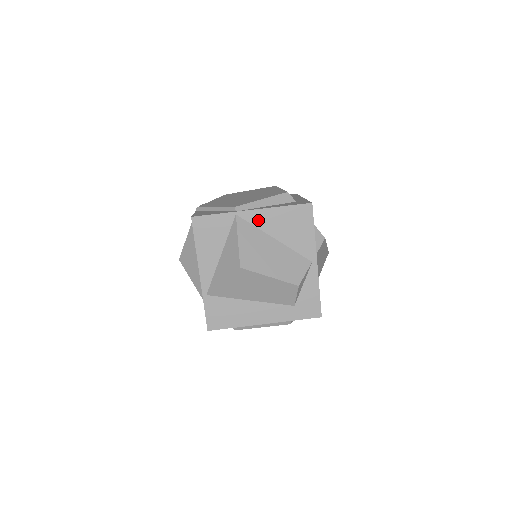
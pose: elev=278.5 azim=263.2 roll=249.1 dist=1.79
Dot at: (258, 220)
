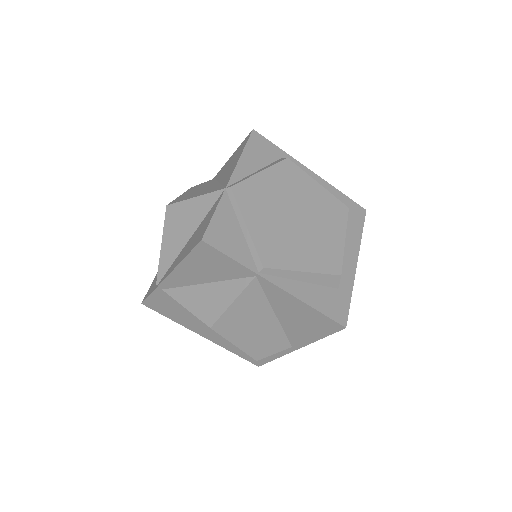
Dot at: (275, 296)
